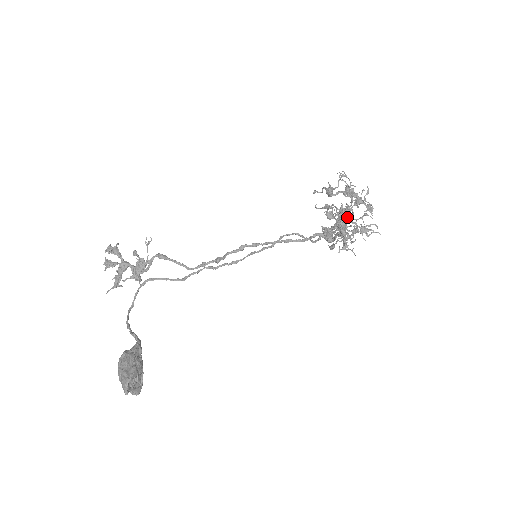
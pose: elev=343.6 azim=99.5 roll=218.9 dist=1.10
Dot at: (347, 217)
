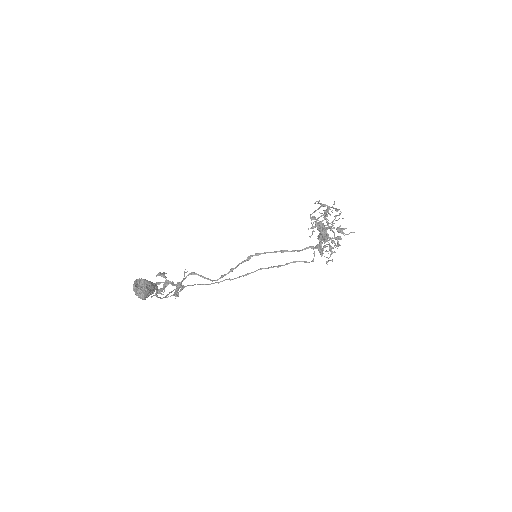
Dot at: occluded
